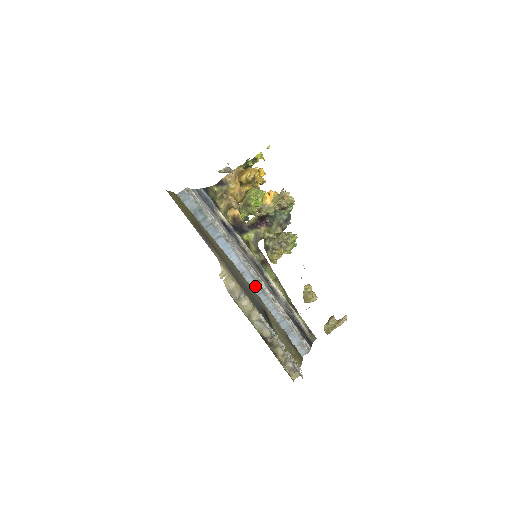
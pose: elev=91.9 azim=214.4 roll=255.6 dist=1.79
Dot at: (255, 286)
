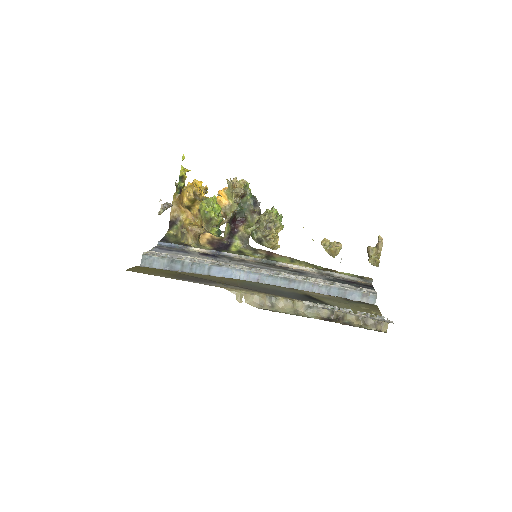
Dot at: (279, 282)
